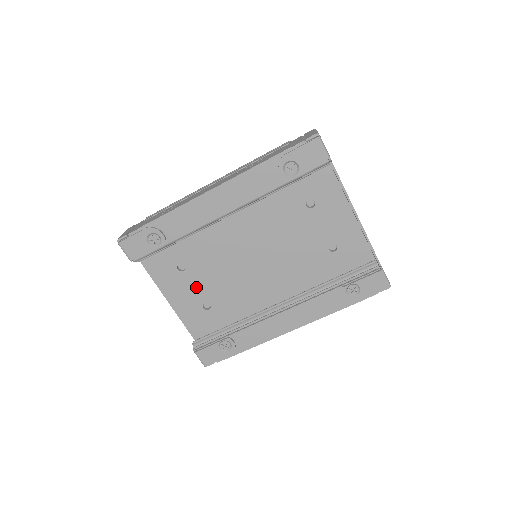
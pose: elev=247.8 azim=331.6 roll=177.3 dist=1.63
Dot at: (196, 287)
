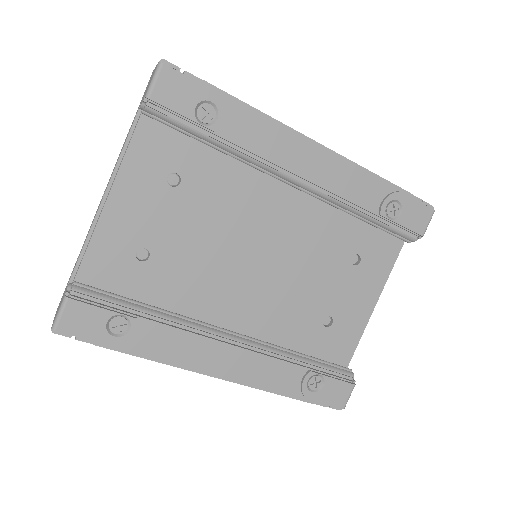
Dot at: (161, 219)
